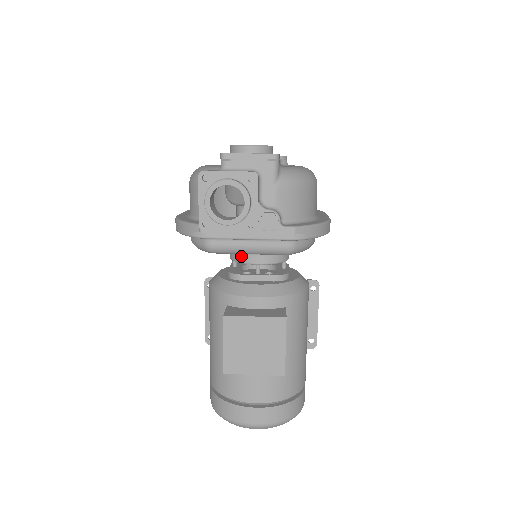
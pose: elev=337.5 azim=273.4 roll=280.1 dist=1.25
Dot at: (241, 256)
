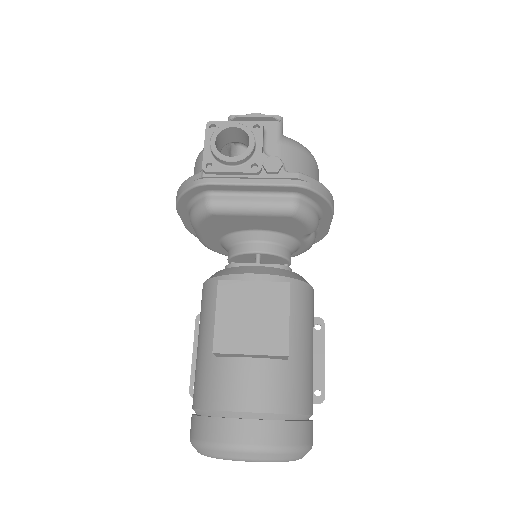
Dot at: (240, 246)
